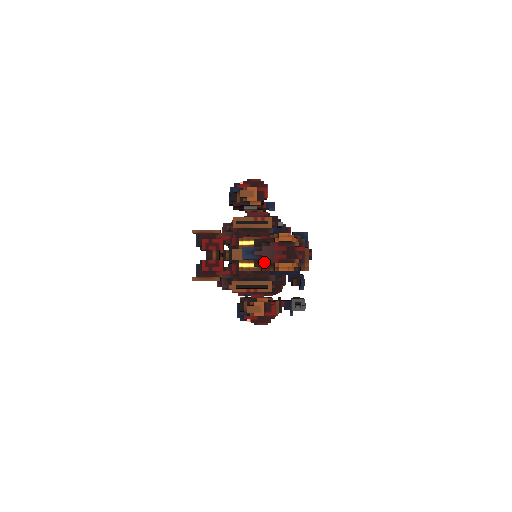
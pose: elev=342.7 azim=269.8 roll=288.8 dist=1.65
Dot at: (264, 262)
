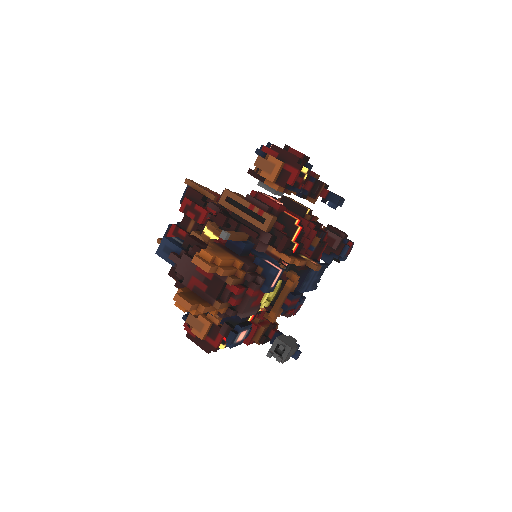
Dot at: (179, 277)
